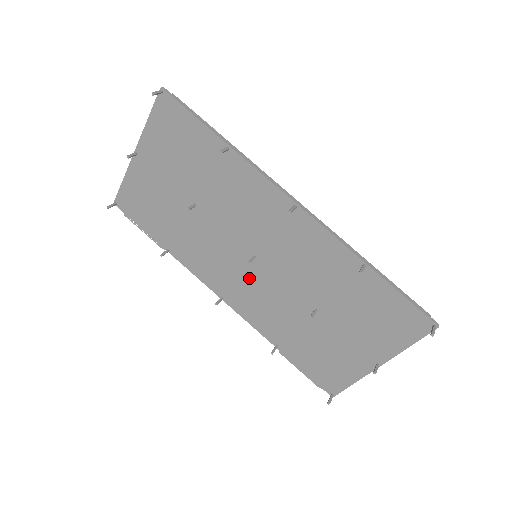
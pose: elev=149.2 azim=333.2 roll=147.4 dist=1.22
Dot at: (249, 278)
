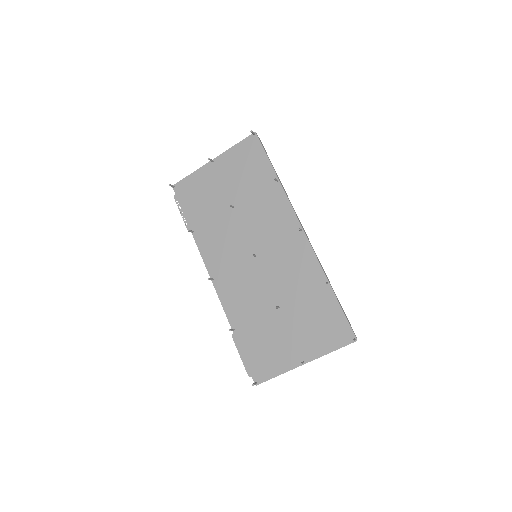
Dot at: (242, 270)
